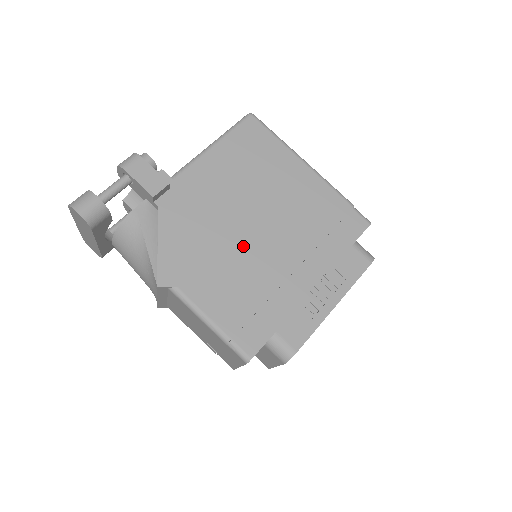
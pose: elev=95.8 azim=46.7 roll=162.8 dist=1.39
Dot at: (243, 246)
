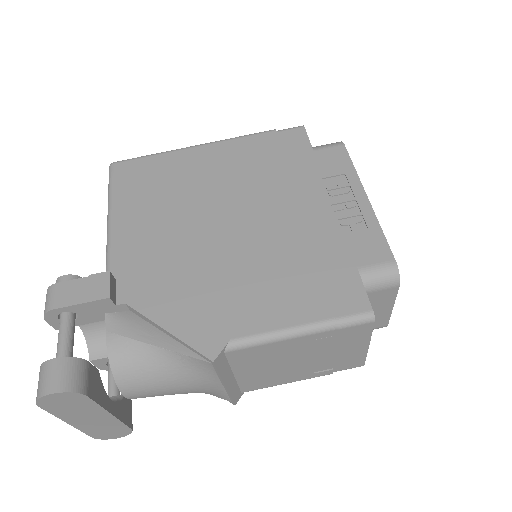
Dot at: (237, 245)
